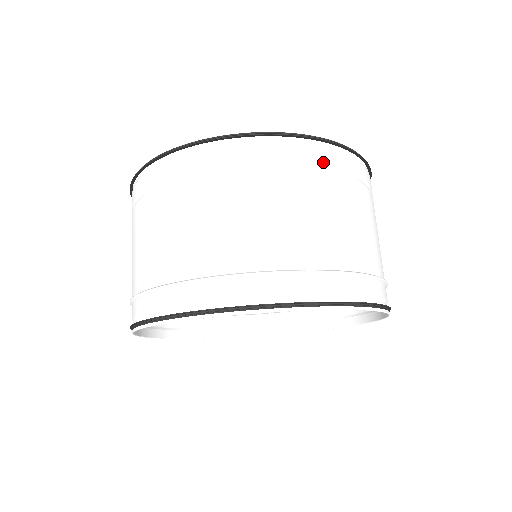
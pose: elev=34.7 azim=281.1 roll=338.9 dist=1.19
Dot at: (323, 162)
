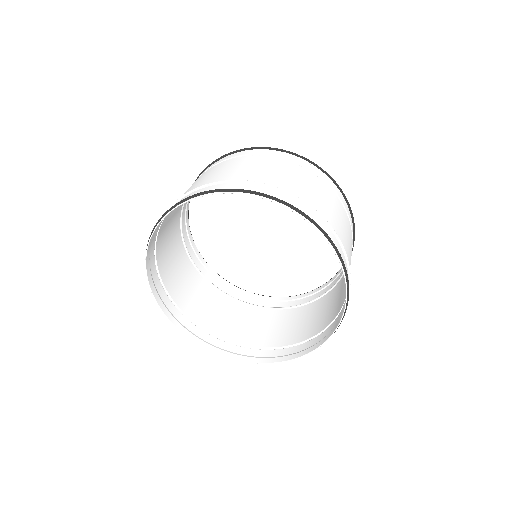
Dot at: (261, 154)
